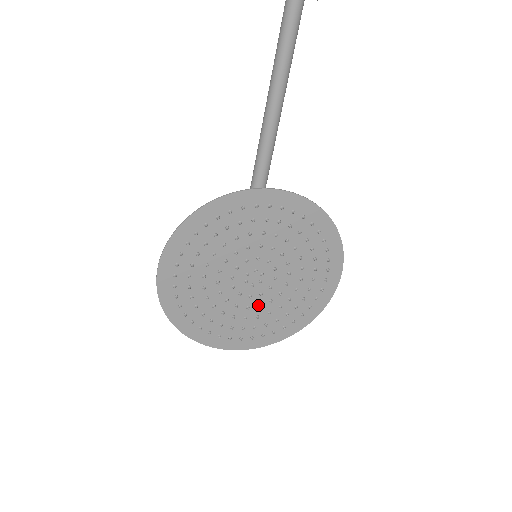
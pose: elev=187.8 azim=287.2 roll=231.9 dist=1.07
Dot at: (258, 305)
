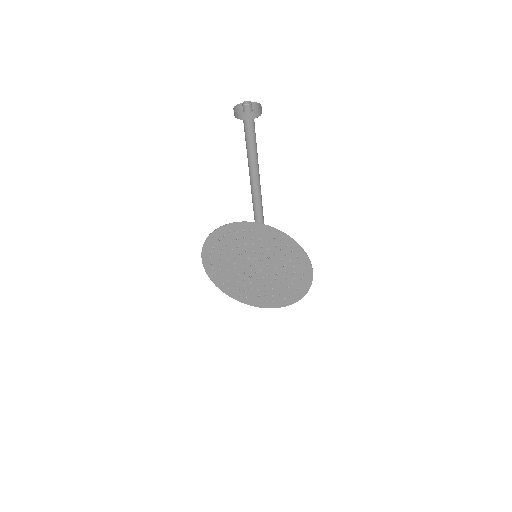
Dot at: (264, 284)
